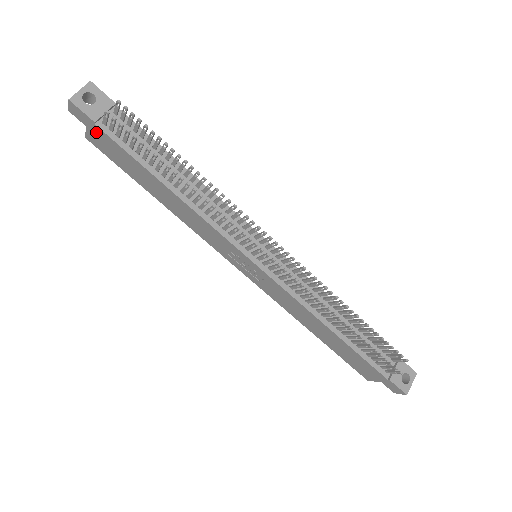
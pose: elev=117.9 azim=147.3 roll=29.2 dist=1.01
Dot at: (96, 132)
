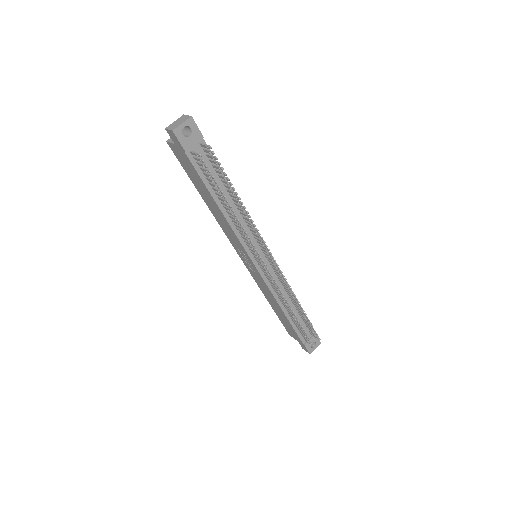
Dot at: (181, 152)
